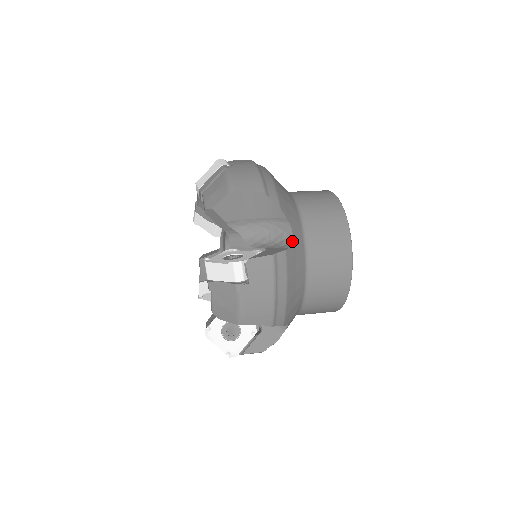
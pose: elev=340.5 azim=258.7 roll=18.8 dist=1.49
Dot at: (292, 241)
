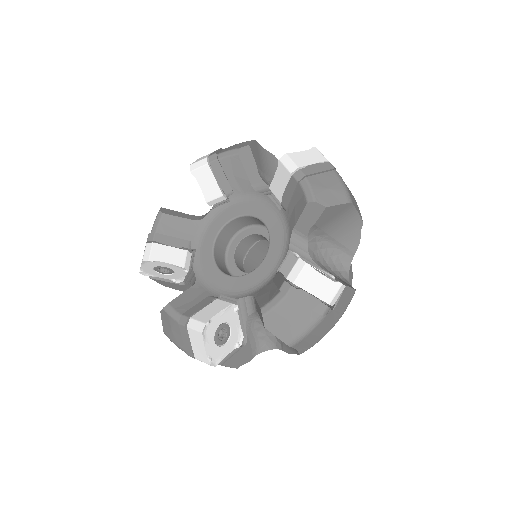
Dot at: occluded
